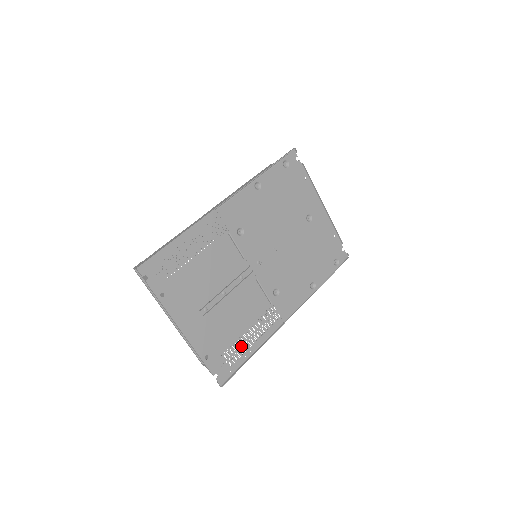
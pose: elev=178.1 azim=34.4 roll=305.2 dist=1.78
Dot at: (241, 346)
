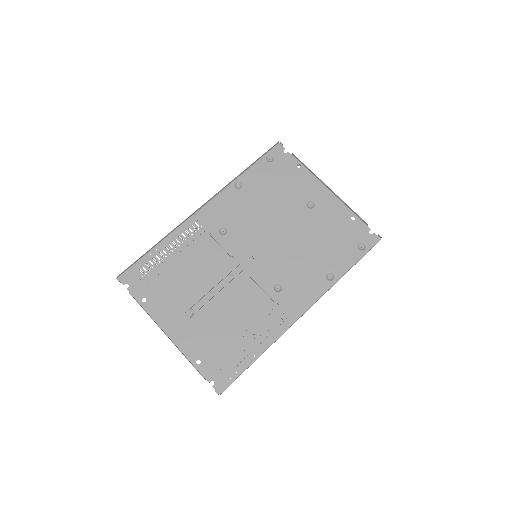
Dot at: (241, 350)
